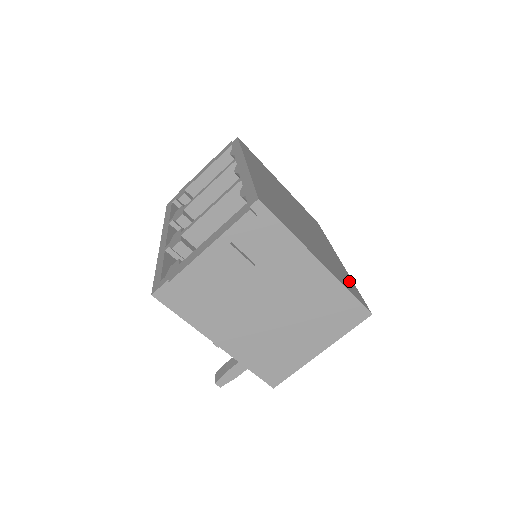
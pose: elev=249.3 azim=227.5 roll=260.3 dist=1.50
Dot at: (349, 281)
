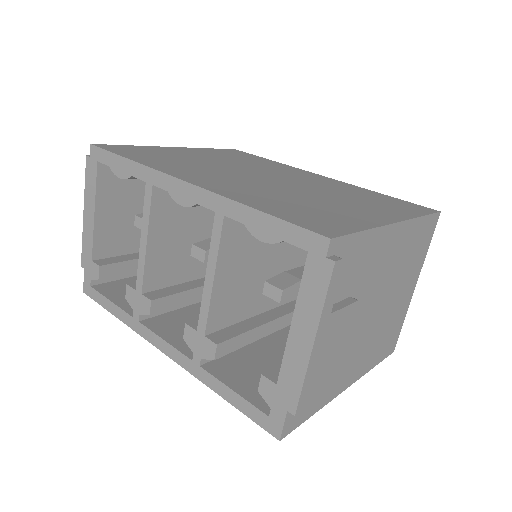
Dot at: (381, 197)
